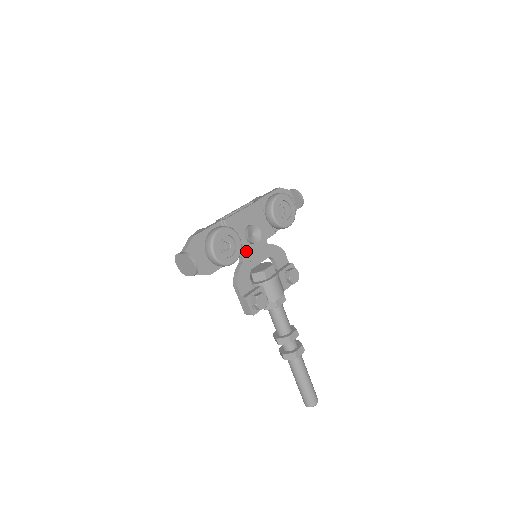
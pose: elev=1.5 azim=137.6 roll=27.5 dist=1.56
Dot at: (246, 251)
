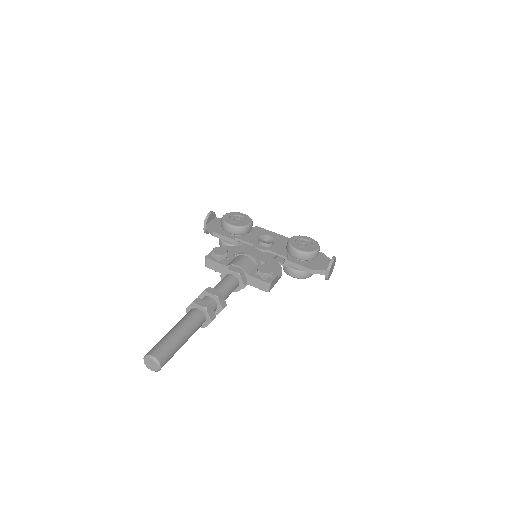
Dot at: (250, 242)
